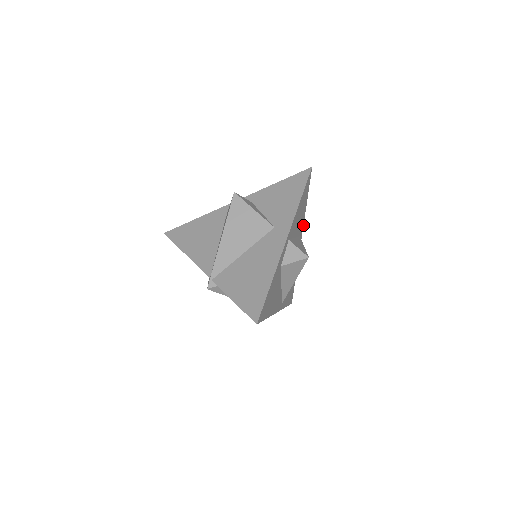
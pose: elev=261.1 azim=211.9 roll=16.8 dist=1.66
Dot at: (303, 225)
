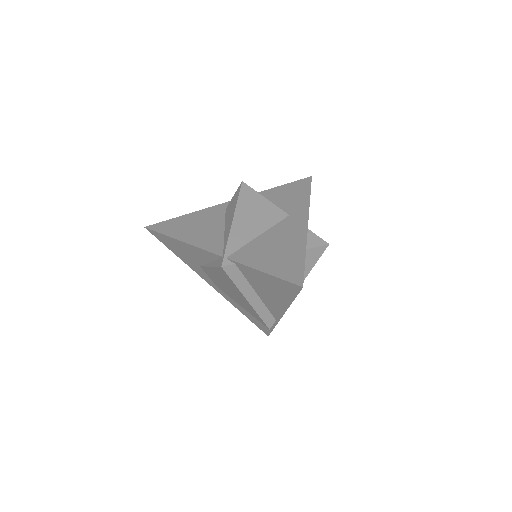
Dot at: occluded
